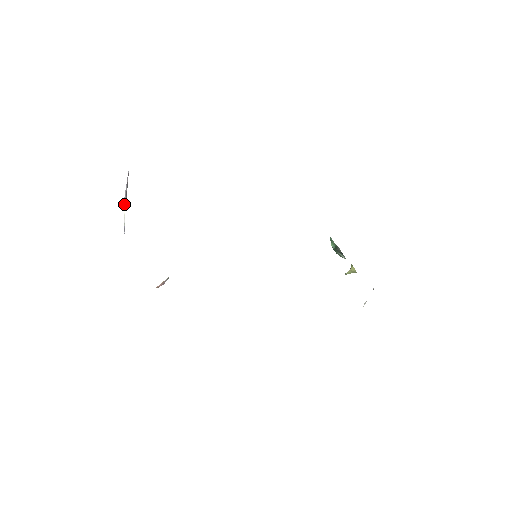
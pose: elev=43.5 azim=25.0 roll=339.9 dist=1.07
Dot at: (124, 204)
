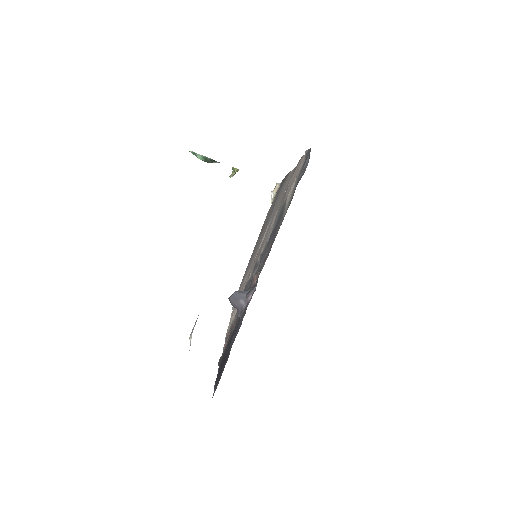
Dot at: (190, 336)
